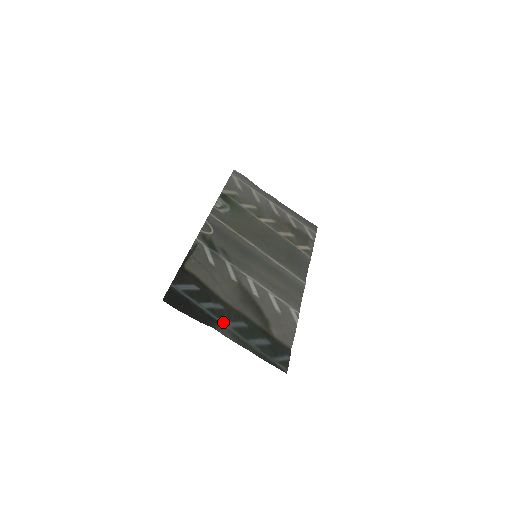
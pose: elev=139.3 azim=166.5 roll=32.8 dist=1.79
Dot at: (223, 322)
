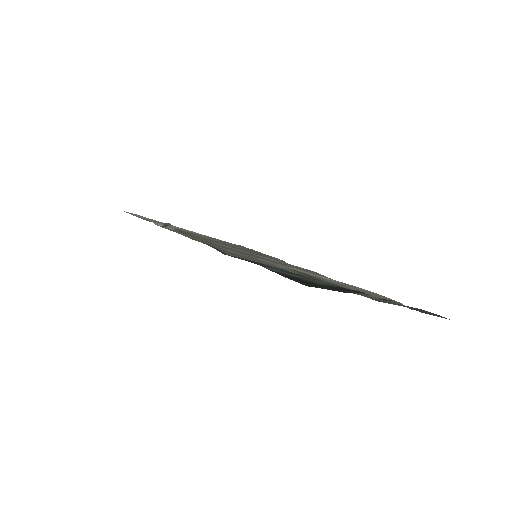
Dot at: occluded
